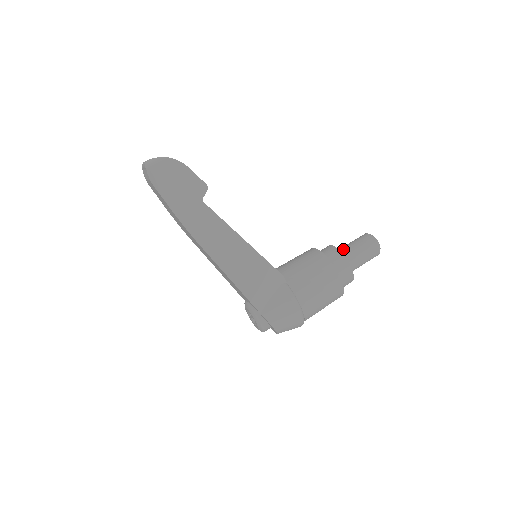
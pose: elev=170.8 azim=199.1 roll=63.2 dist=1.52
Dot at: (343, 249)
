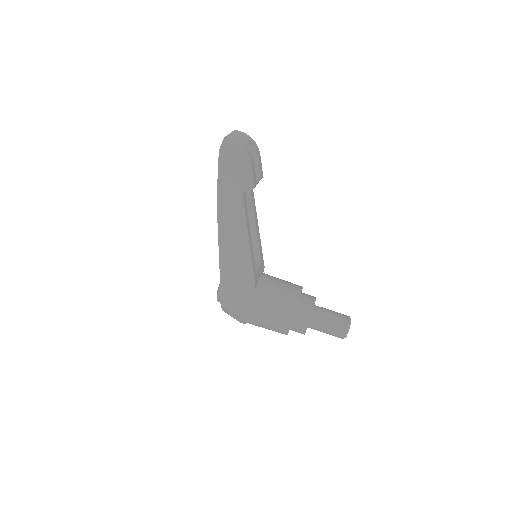
Dot at: (320, 310)
